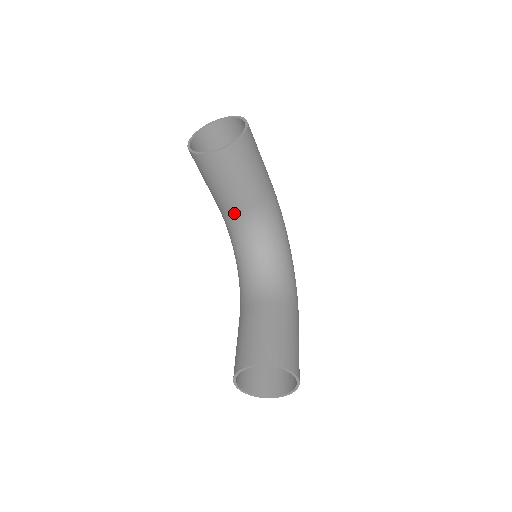
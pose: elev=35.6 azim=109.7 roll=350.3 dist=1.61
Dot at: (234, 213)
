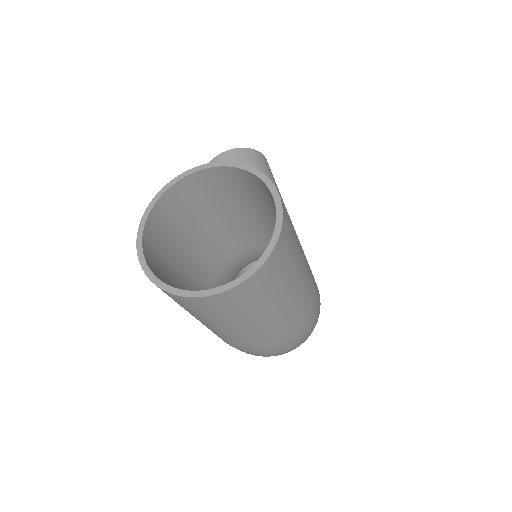
Dot at: occluded
